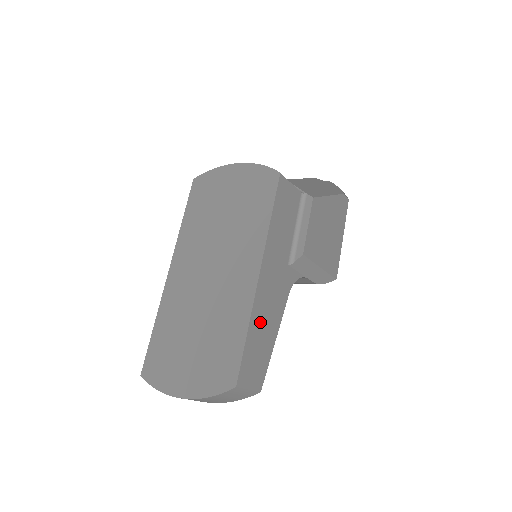
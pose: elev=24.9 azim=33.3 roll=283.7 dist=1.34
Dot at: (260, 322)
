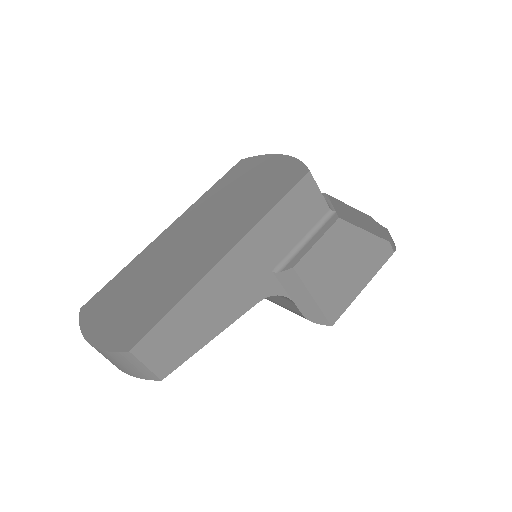
Dot at: (200, 306)
